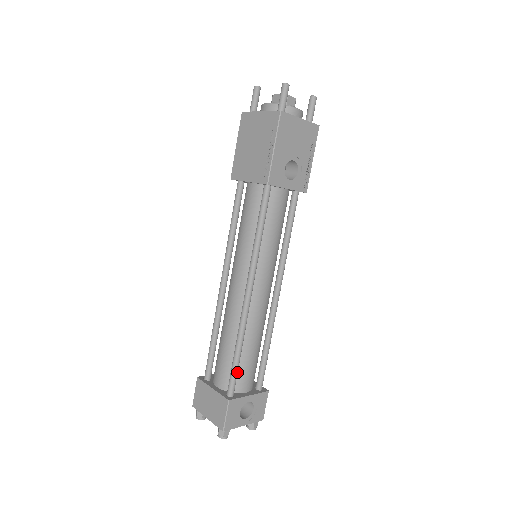
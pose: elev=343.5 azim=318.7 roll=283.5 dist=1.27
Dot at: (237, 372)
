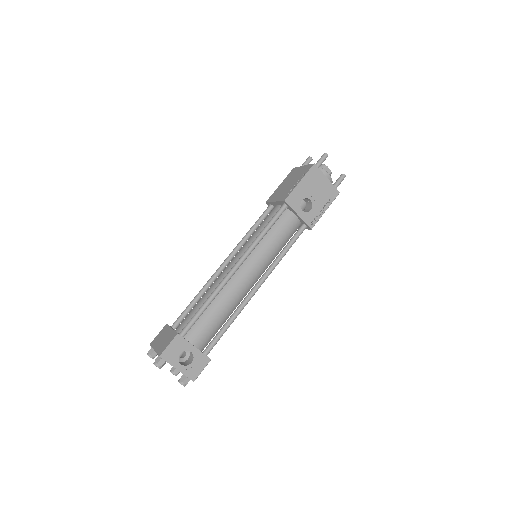
Dot at: (196, 320)
